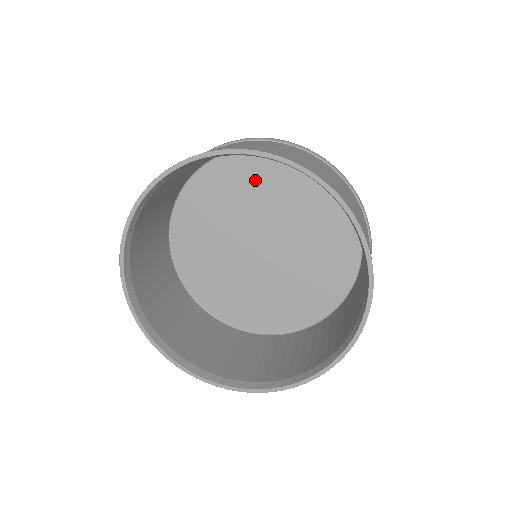
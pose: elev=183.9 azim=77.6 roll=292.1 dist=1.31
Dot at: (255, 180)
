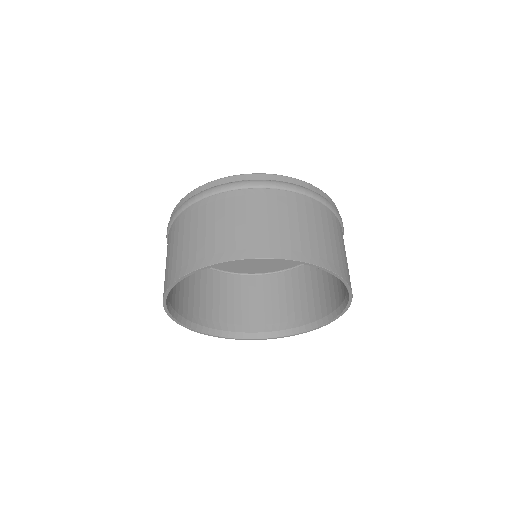
Dot at: occluded
